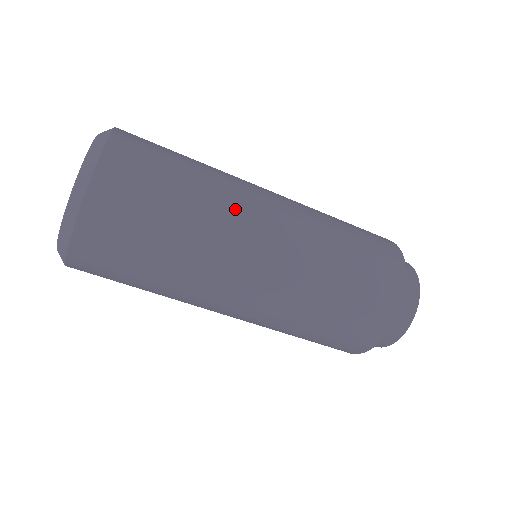
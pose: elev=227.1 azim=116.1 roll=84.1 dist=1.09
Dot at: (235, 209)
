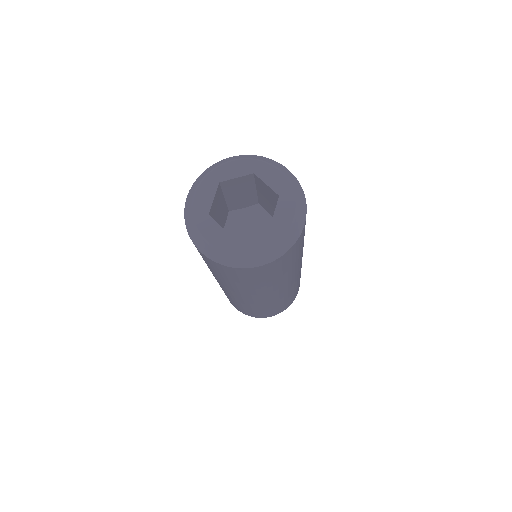
Dot at: (291, 277)
